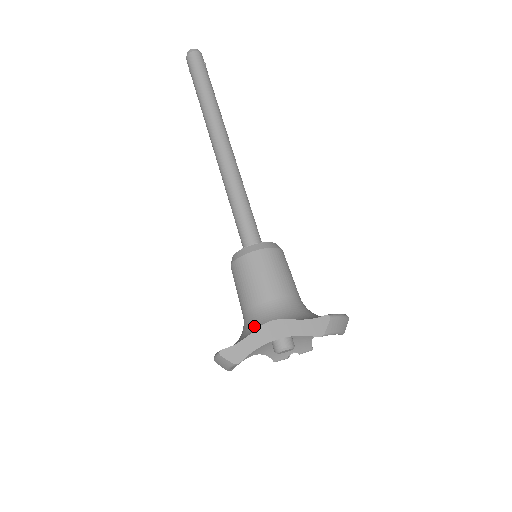
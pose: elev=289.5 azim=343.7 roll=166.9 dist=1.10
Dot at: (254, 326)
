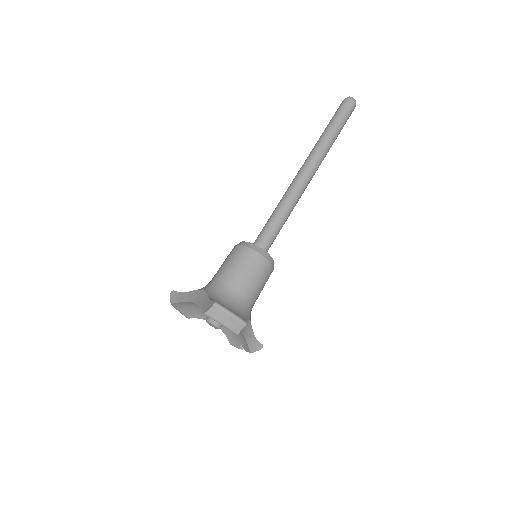
Dot at: occluded
